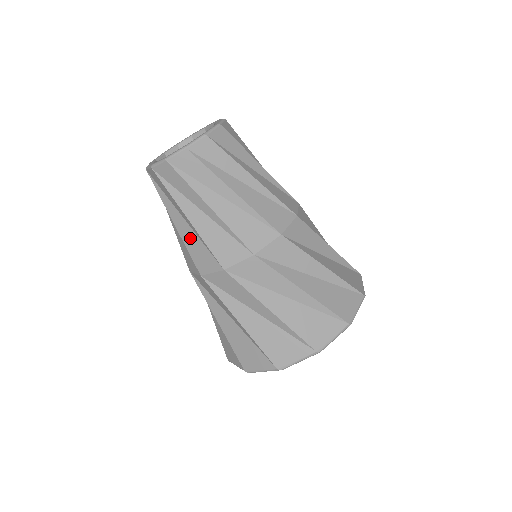
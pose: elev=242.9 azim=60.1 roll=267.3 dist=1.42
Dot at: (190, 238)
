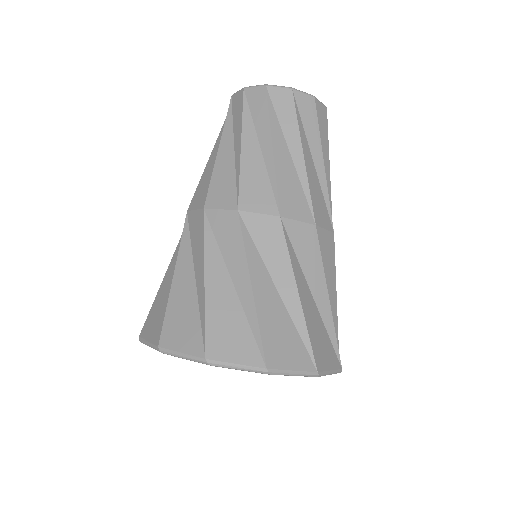
Dot at: (225, 167)
